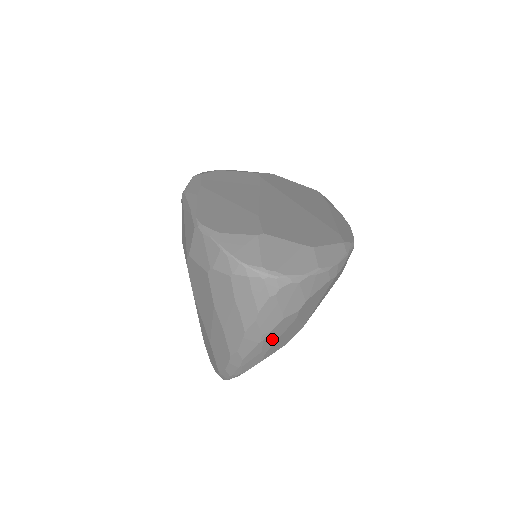
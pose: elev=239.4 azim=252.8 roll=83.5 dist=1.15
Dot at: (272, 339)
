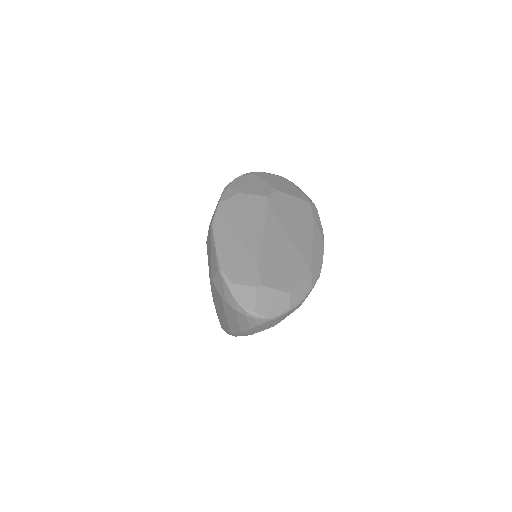
Dot at: occluded
